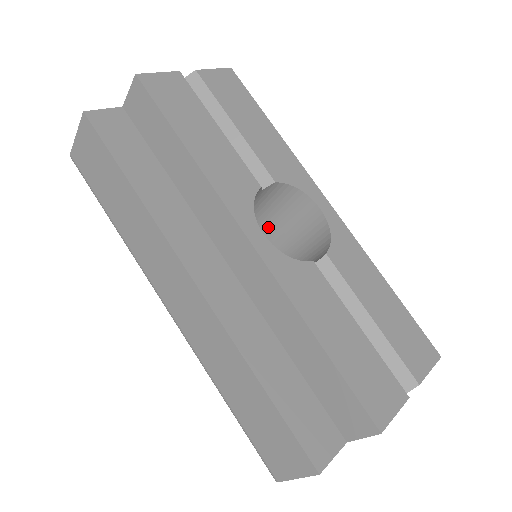
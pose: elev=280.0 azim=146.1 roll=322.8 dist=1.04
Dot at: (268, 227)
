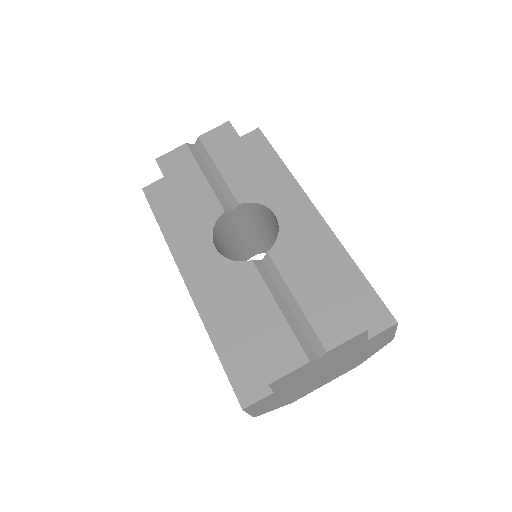
Dot at: (271, 231)
